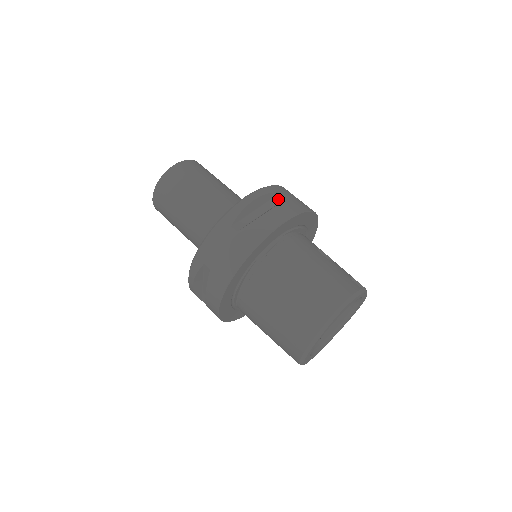
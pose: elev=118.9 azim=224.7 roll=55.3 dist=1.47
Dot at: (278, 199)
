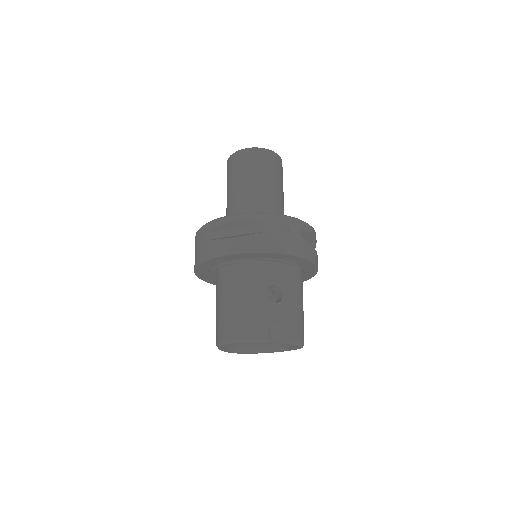
Dot at: (257, 229)
